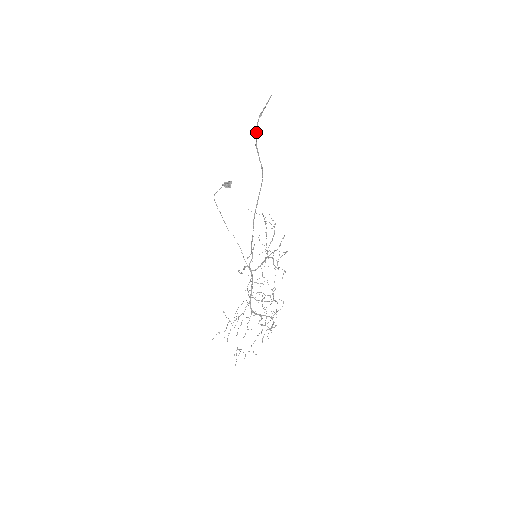
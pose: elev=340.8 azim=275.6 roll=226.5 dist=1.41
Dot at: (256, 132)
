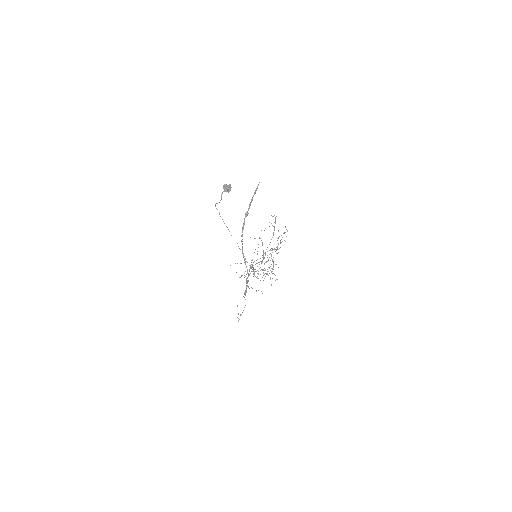
Dot at: occluded
